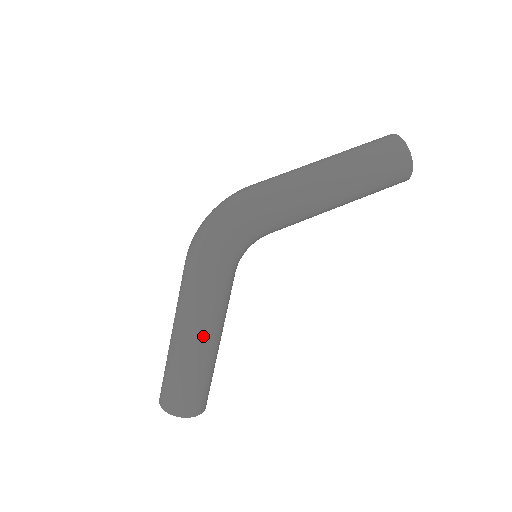
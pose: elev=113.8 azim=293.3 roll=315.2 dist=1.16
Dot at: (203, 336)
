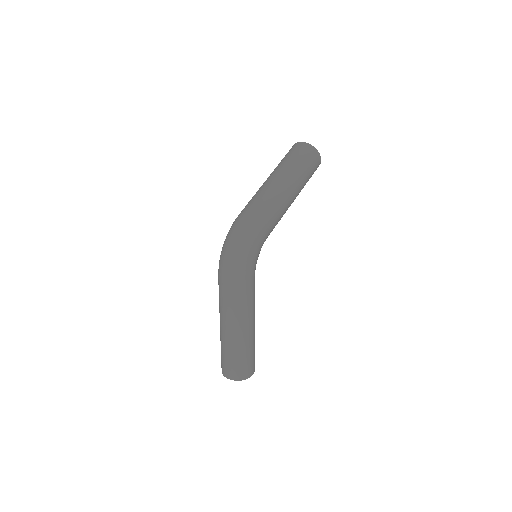
Dot at: (251, 323)
